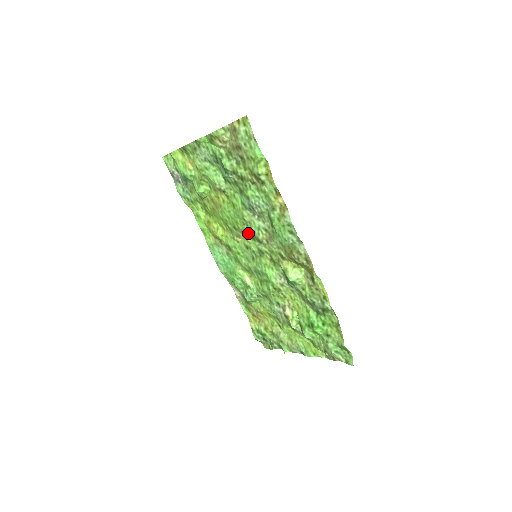
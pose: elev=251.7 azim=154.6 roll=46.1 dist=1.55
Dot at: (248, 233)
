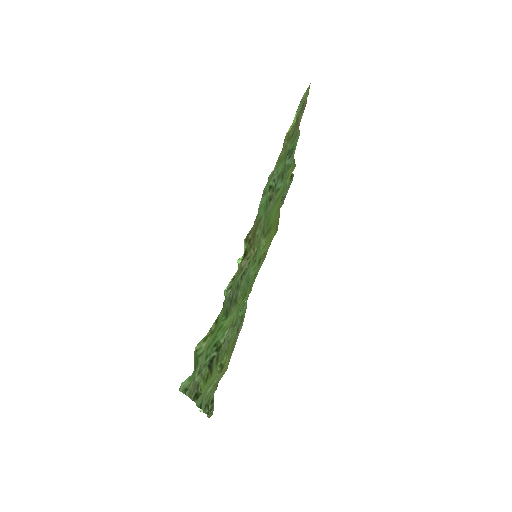
Dot at: occluded
